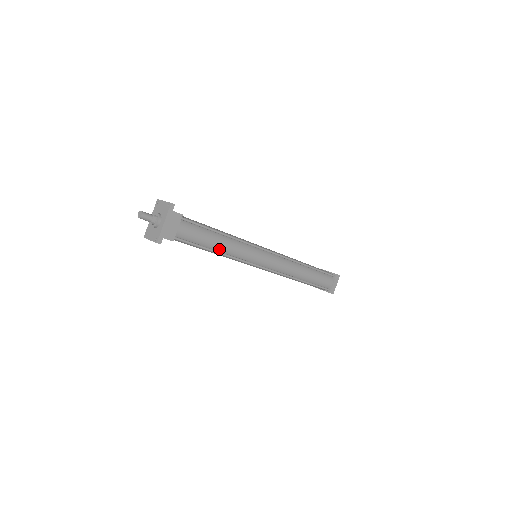
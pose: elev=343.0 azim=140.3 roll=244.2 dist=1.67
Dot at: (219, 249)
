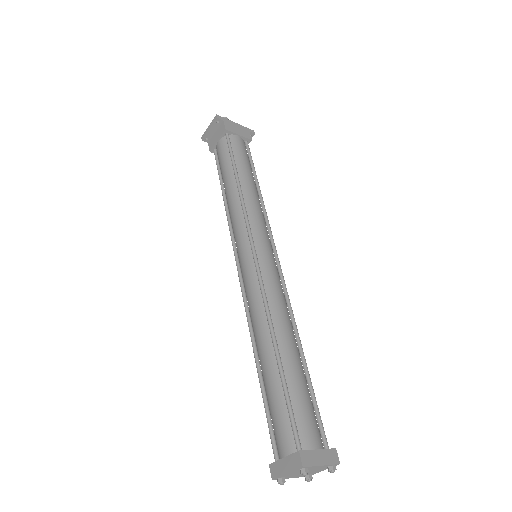
Dot at: (242, 183)
